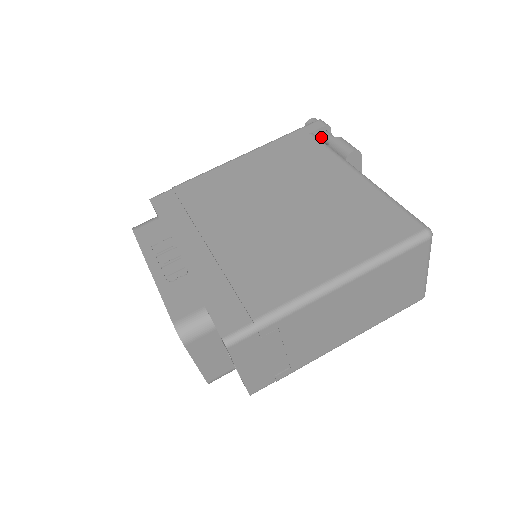
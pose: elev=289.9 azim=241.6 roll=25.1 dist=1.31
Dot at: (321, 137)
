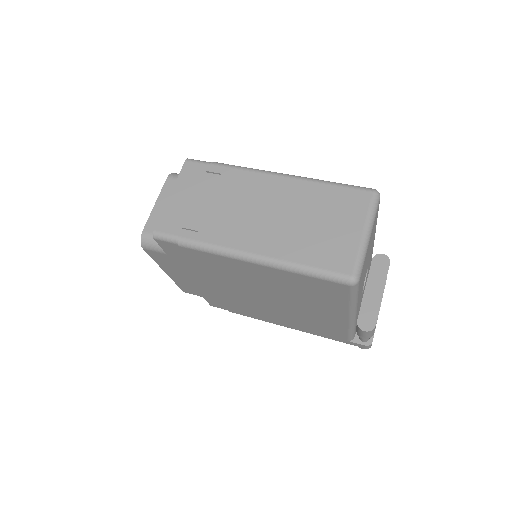
Dot at: occluded
